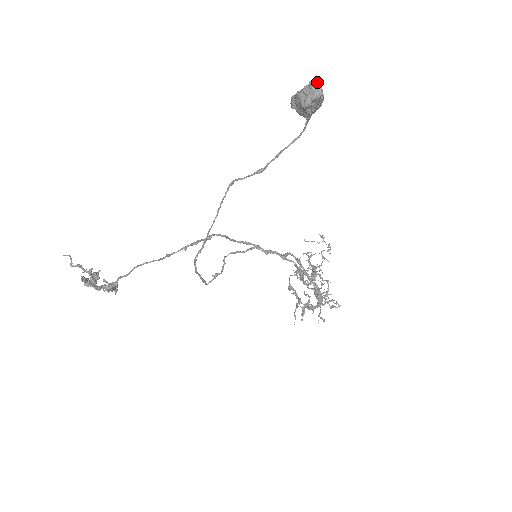
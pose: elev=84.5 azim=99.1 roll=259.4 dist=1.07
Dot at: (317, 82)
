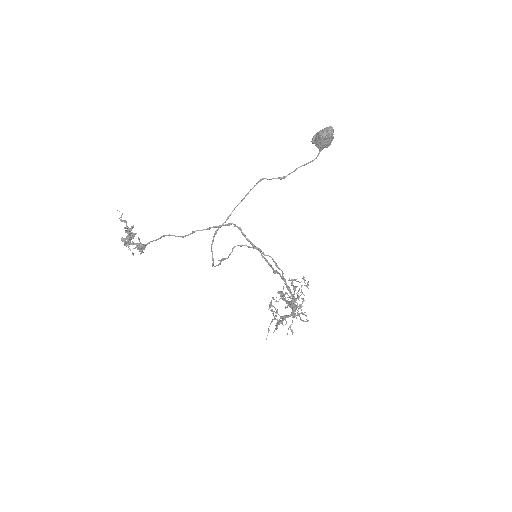
Dot at: (331, 126)
